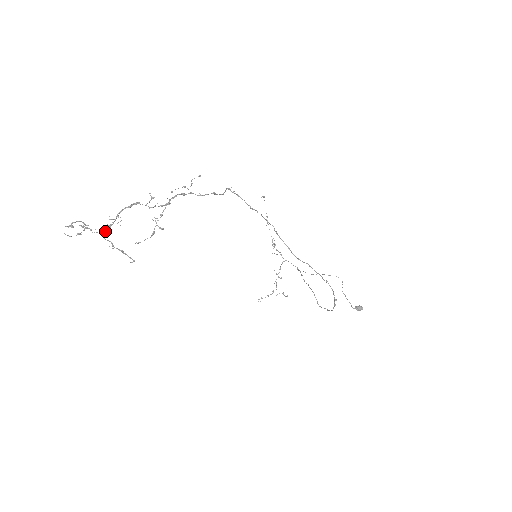
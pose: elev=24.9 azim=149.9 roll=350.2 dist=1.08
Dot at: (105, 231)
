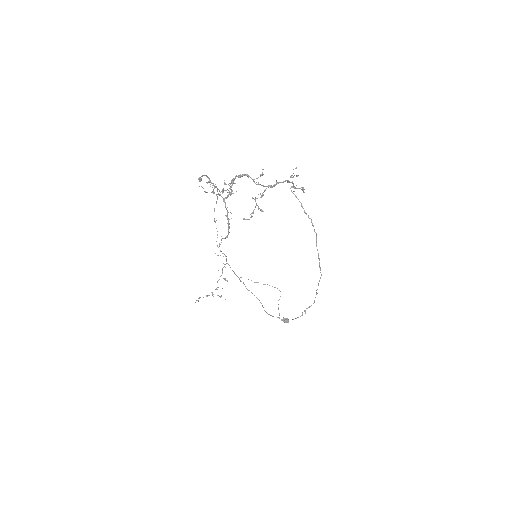
Dot at: (227, 196)
